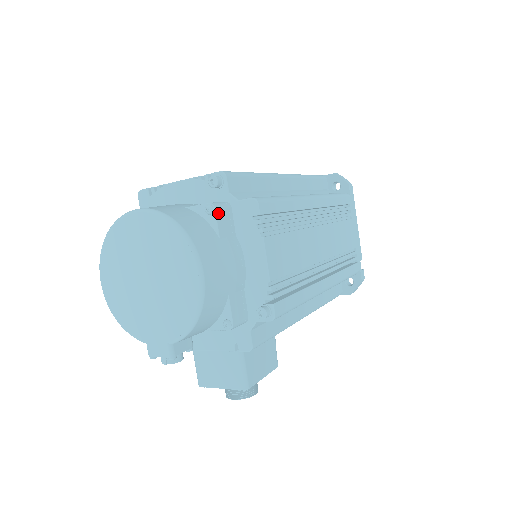
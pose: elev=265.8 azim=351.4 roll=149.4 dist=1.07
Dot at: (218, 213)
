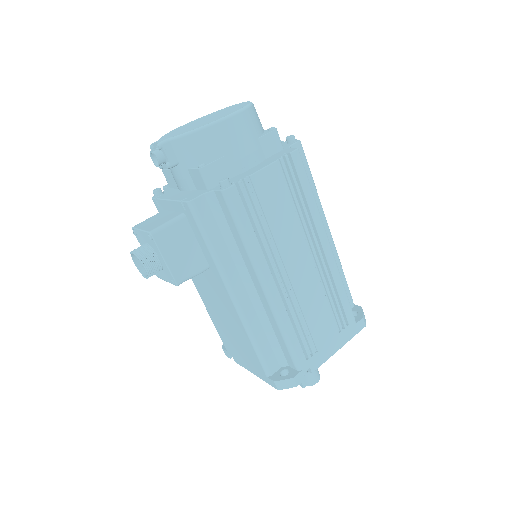
Dot at: (273, 134)
